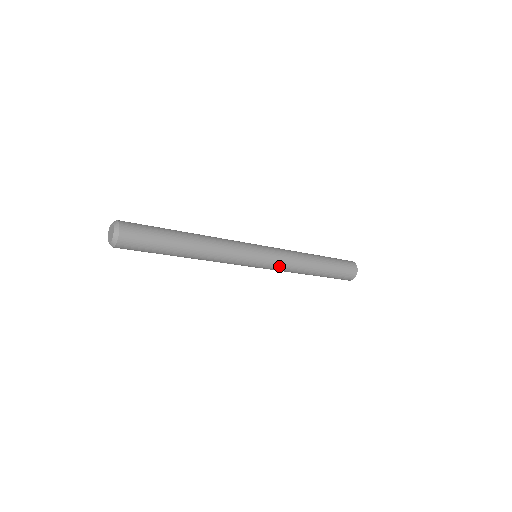
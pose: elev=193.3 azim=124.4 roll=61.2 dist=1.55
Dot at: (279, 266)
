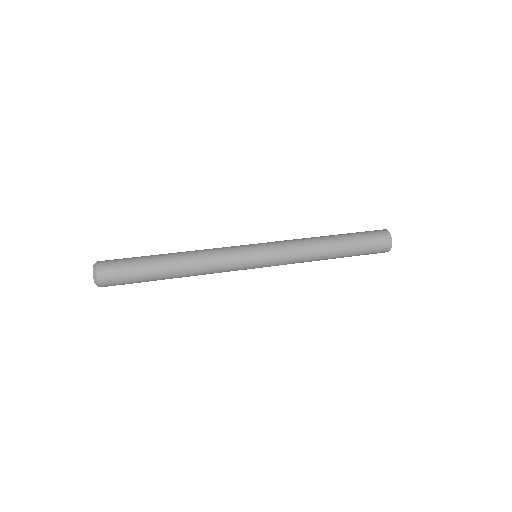
Dot at: occluded
